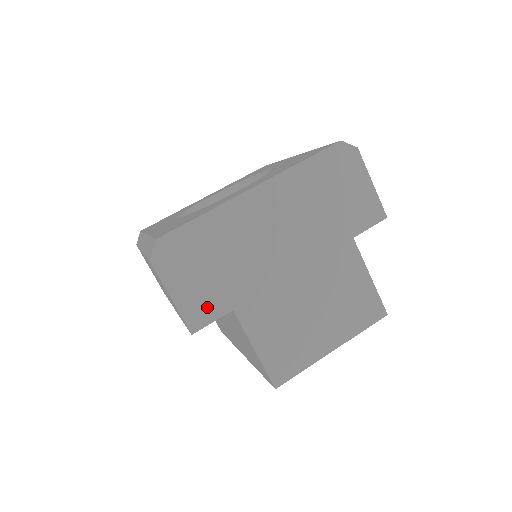
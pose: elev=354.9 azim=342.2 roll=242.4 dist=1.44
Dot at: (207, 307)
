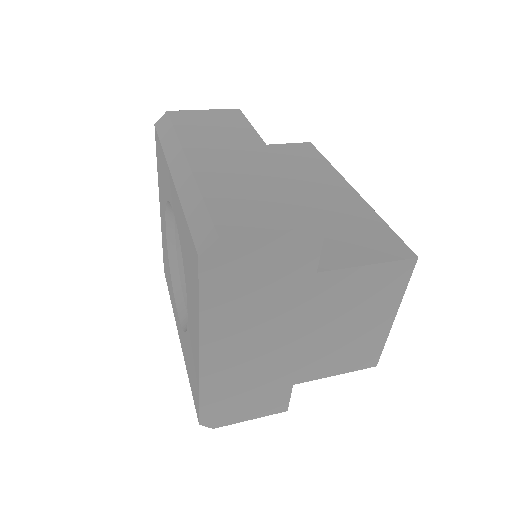
Dot at: (276, 400)
